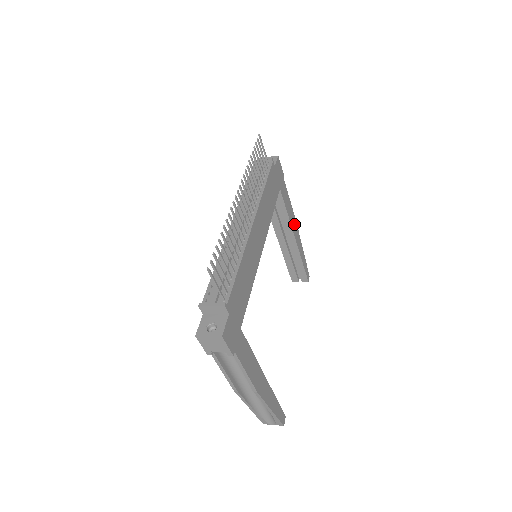
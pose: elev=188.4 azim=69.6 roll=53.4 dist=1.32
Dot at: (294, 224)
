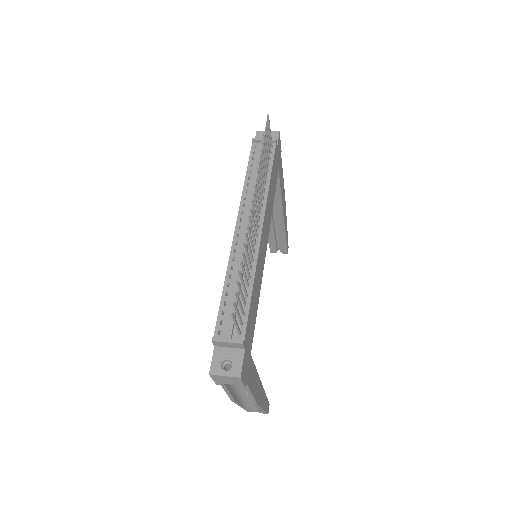
Dot at: (284, 201)
